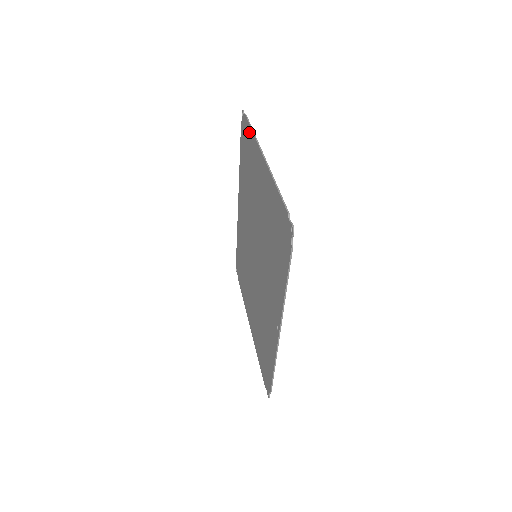
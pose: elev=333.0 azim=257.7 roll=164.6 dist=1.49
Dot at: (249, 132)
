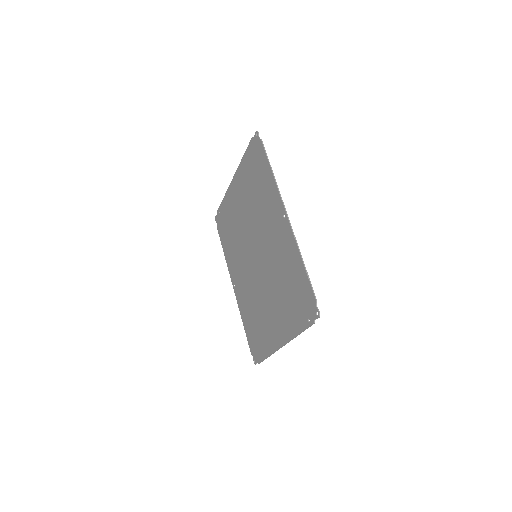
Dot at: (222, 207)
